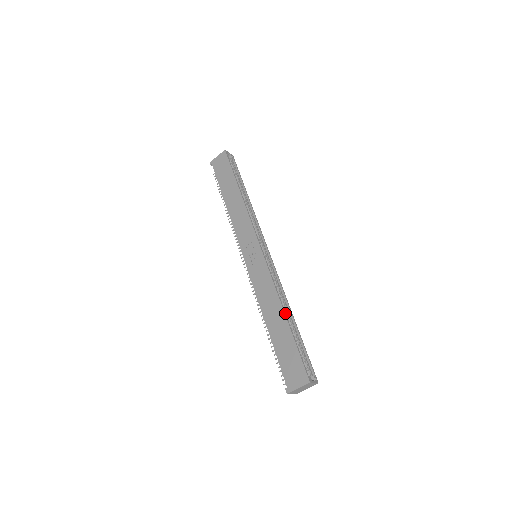
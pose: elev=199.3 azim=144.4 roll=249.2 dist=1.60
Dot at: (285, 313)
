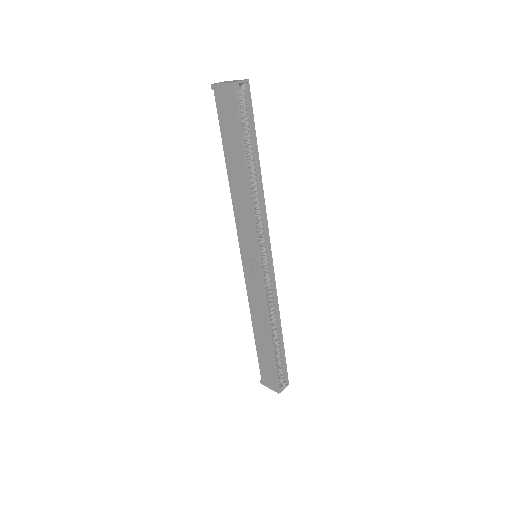
Dot at: (271, 336)
